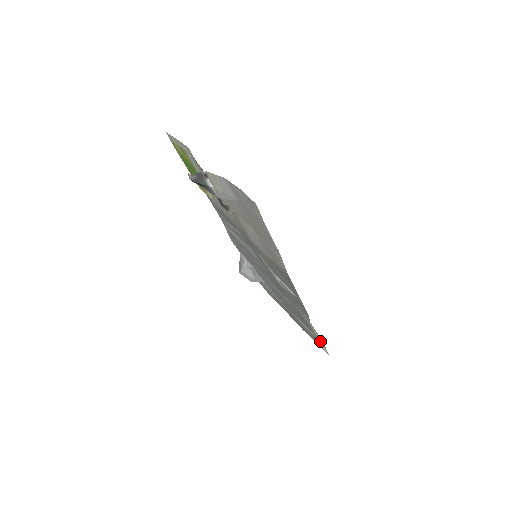
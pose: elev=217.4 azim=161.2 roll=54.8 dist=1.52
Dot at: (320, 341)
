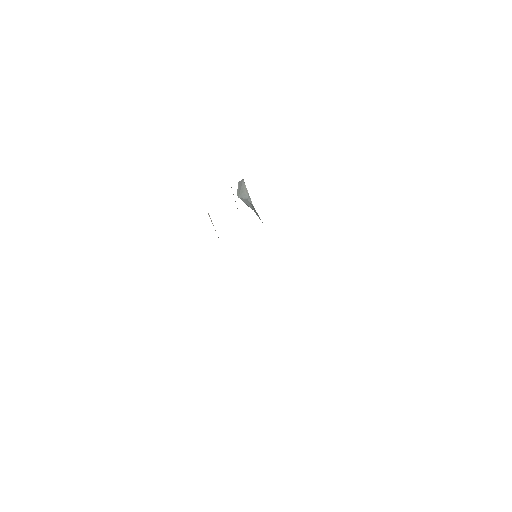
Dot at: occluded
